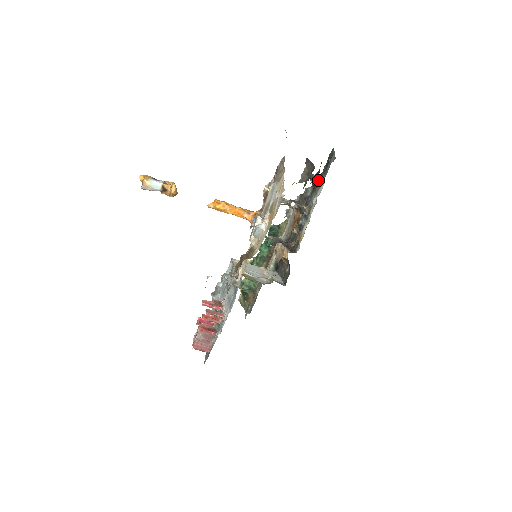
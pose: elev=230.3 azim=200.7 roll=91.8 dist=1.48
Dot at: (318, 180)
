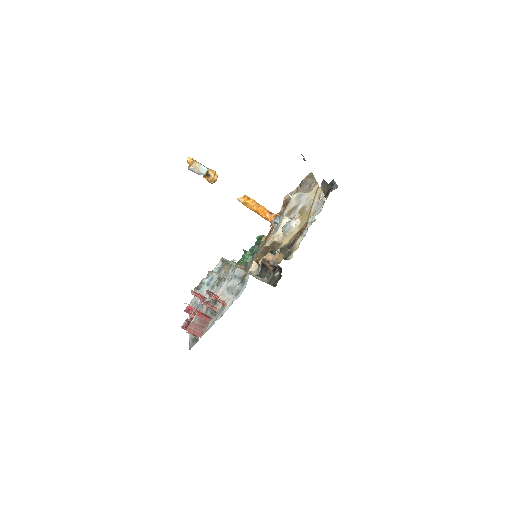
Dot at: occluded
